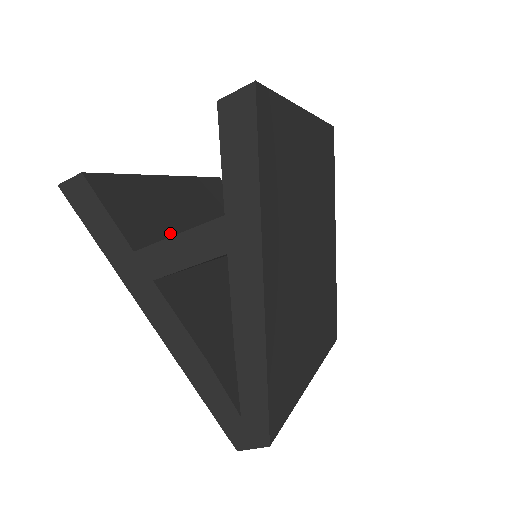
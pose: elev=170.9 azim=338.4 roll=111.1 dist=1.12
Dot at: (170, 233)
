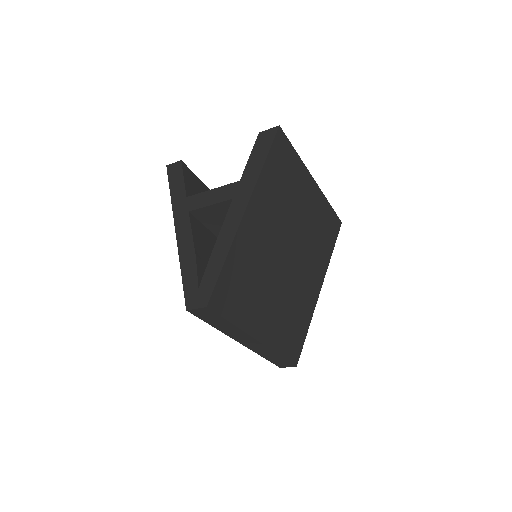
Dot at: occluded
